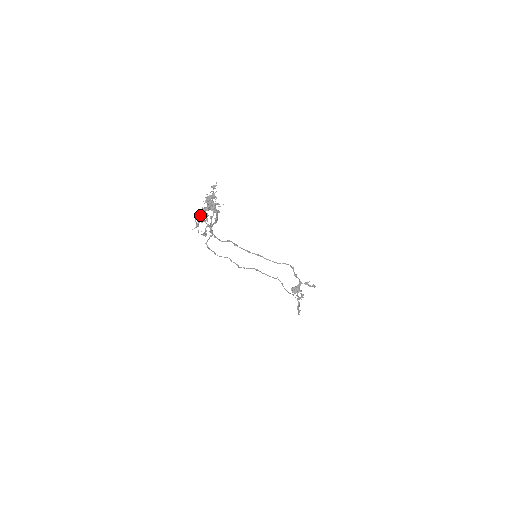
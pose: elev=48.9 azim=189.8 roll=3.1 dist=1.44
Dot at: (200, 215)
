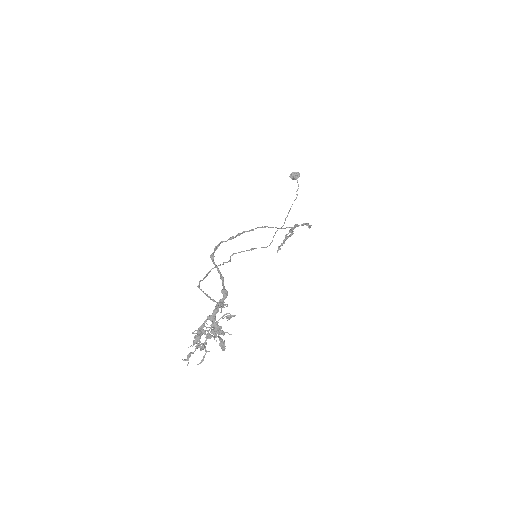
Dot at: occluded
